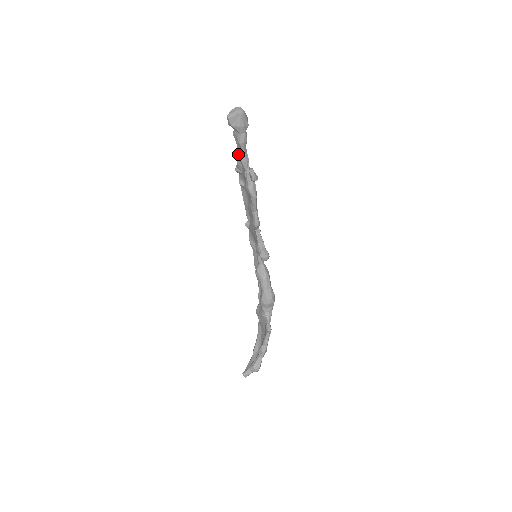
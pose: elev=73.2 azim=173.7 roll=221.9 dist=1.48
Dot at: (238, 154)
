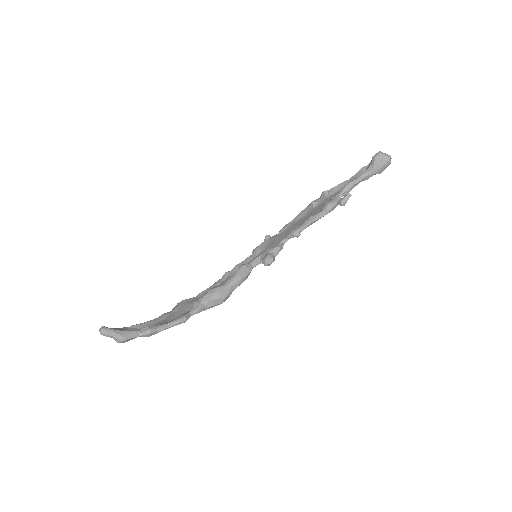
Dot at: (345, 182)
